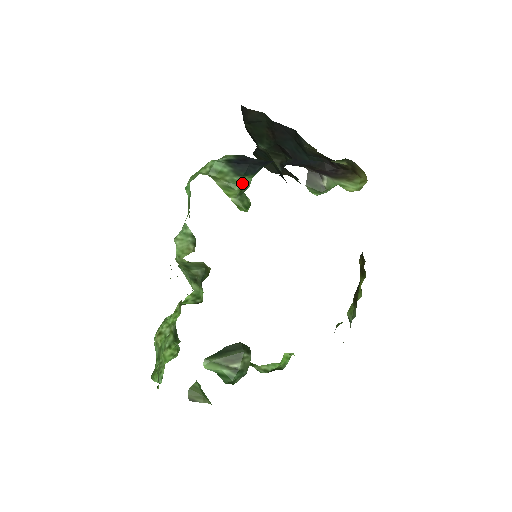
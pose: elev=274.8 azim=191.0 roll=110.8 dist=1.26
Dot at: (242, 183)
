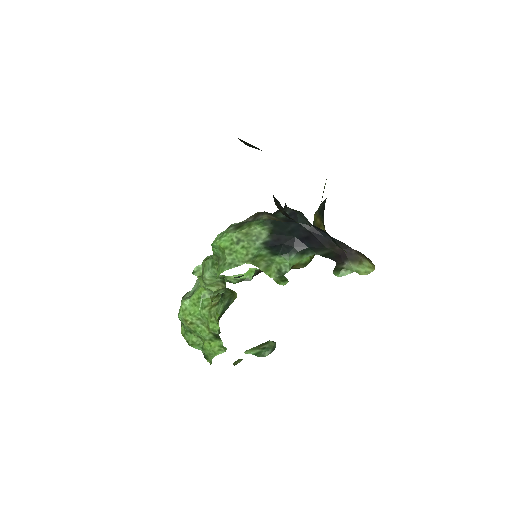
Dot at: (279, 262)
